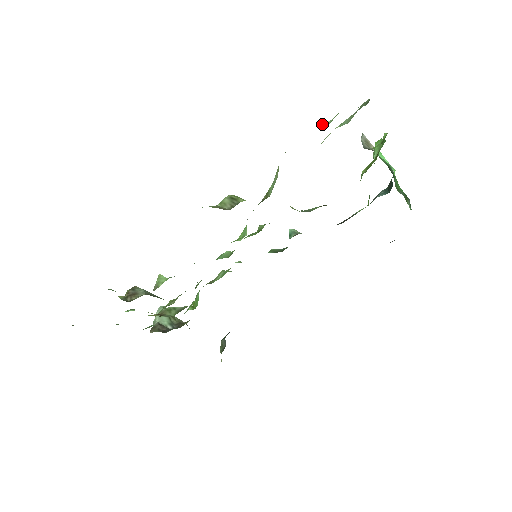
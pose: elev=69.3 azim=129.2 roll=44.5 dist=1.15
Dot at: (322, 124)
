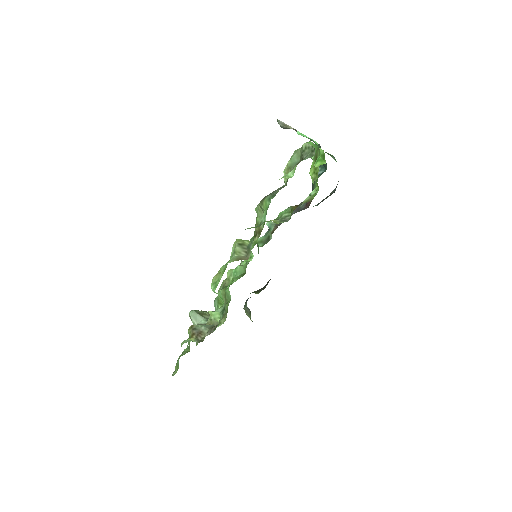
Dot at: (288, 177)
